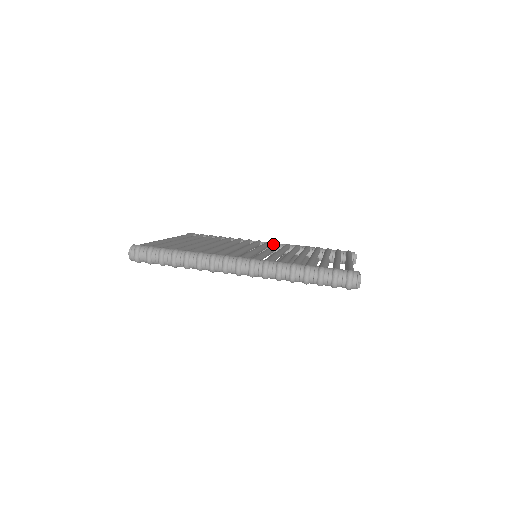
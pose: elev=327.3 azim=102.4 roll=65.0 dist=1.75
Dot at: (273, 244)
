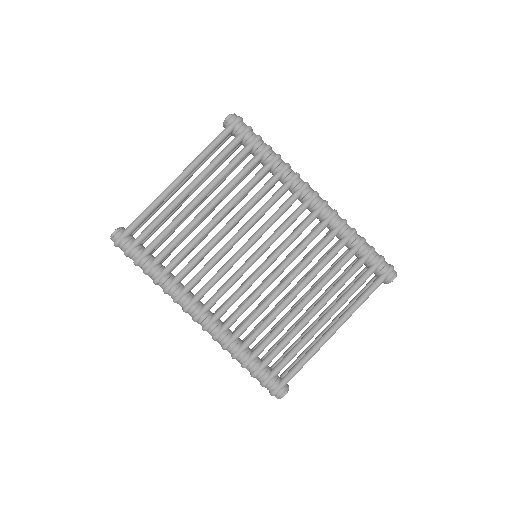
Dot at: (314, 207)
